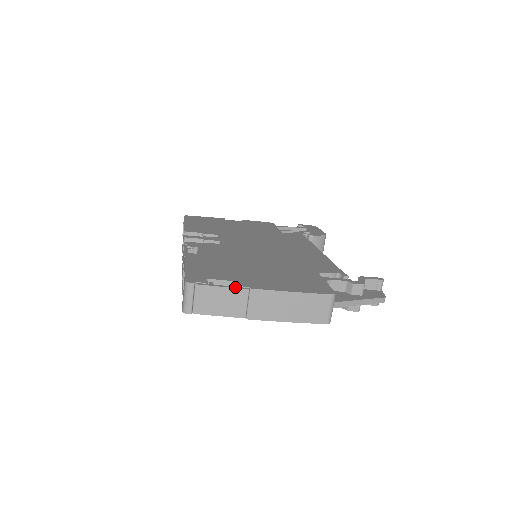
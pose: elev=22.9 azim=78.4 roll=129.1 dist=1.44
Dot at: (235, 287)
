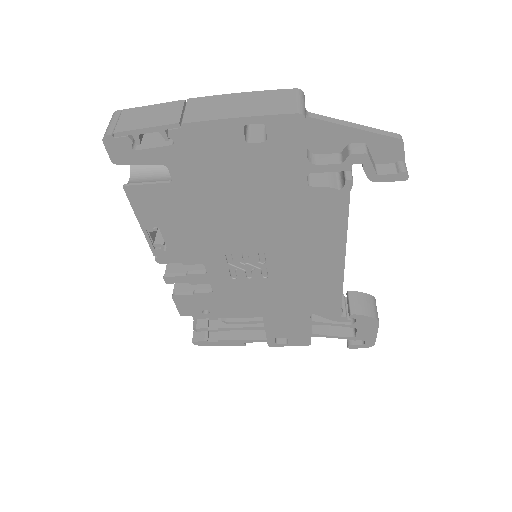
Dot at: (169, 104)
